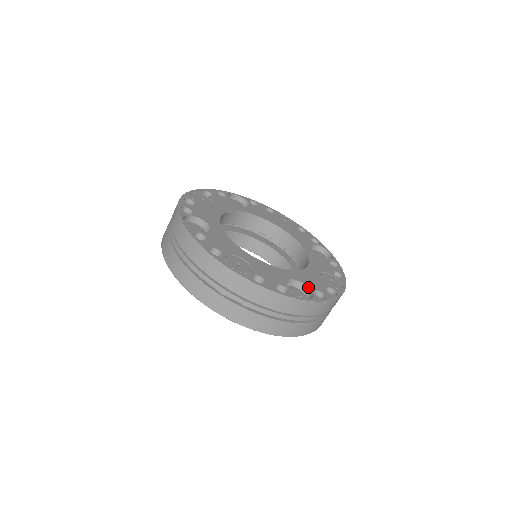
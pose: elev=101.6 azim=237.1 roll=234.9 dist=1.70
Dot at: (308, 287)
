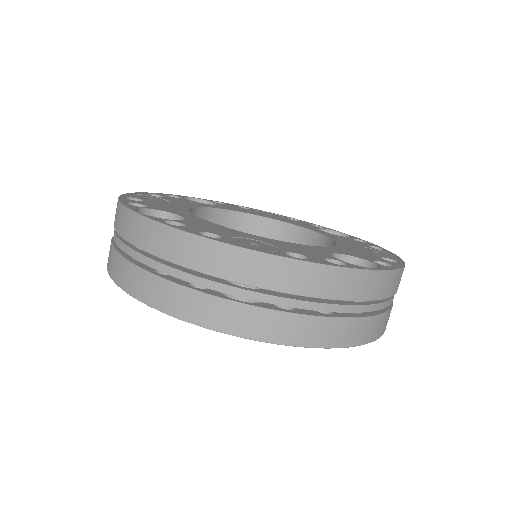
Dot at: (362, 258)
